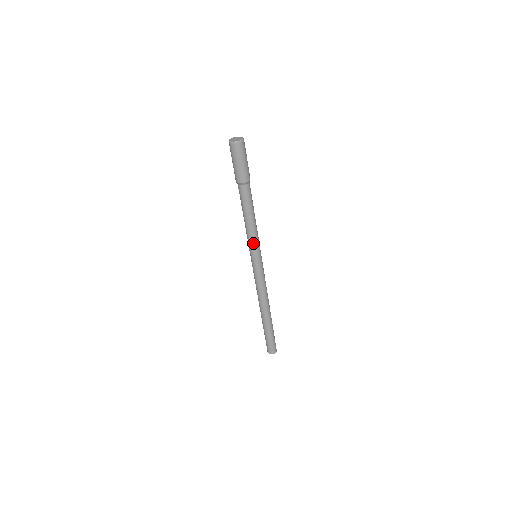
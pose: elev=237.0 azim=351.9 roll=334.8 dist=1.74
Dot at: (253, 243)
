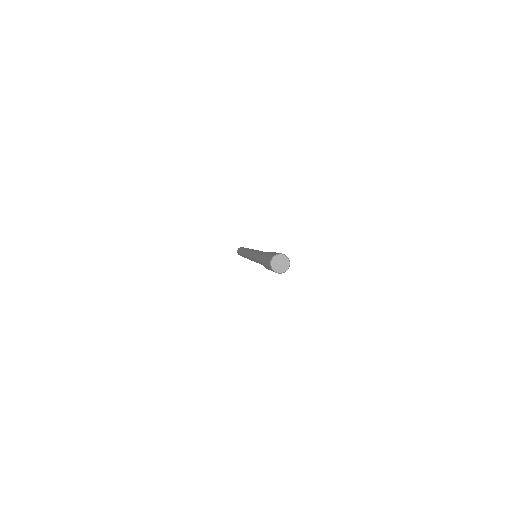
Dot at: occluded
